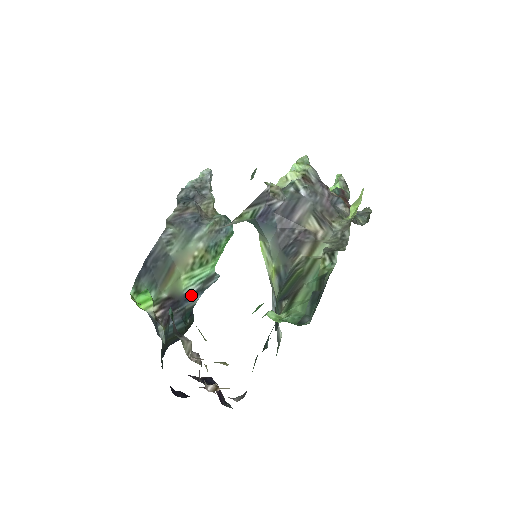
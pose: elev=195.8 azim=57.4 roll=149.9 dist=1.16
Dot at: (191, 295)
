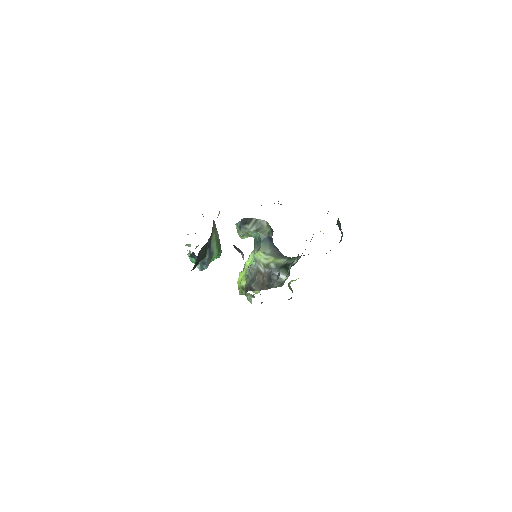
Dot at: (210, 248)
